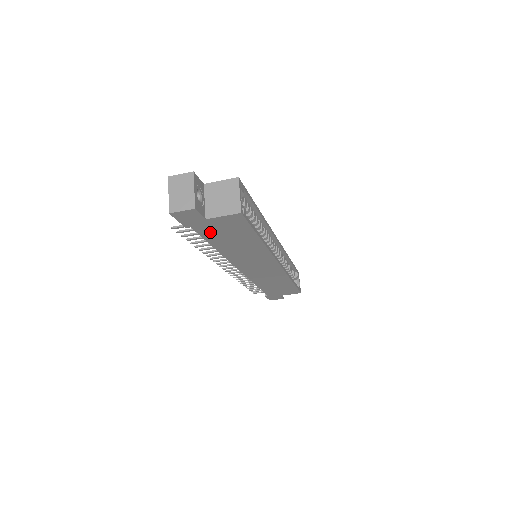
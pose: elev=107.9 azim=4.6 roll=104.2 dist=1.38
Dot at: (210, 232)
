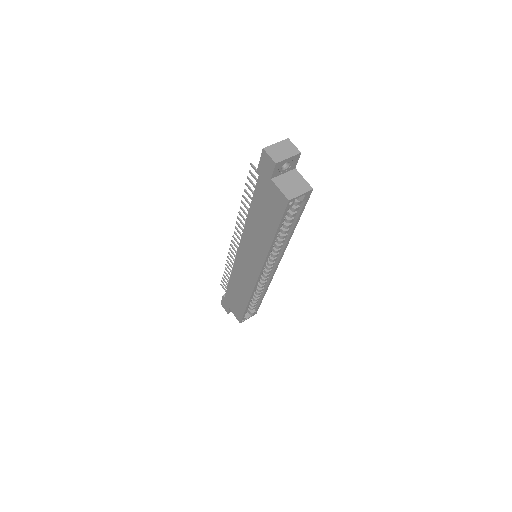
Dot at: (262, 193)
